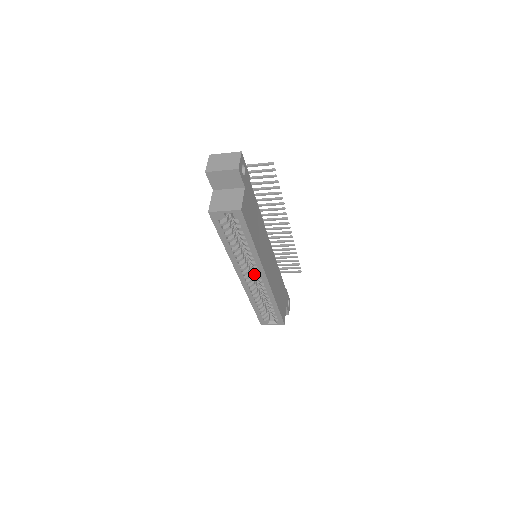
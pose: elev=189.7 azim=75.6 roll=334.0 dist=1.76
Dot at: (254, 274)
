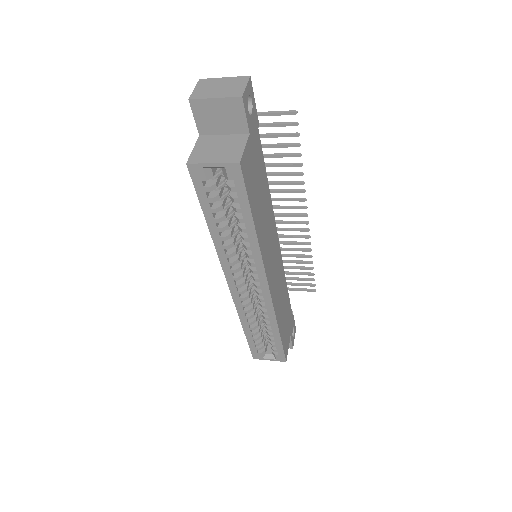
Dot at: (250, 282)
